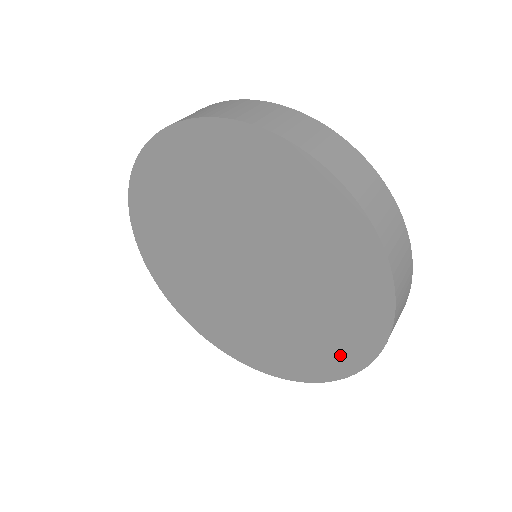
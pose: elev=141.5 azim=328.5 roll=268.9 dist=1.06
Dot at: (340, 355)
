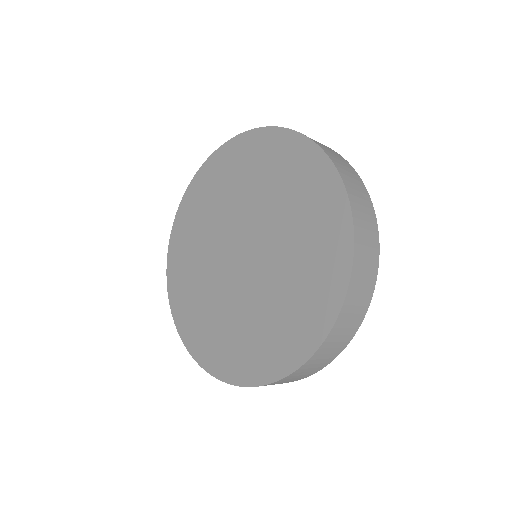
Dot at: (243, 364)
